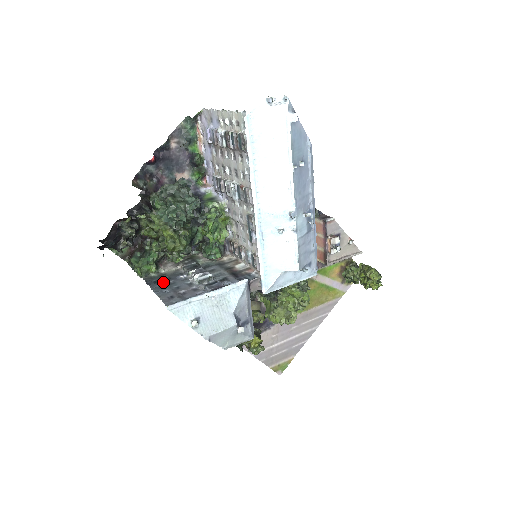
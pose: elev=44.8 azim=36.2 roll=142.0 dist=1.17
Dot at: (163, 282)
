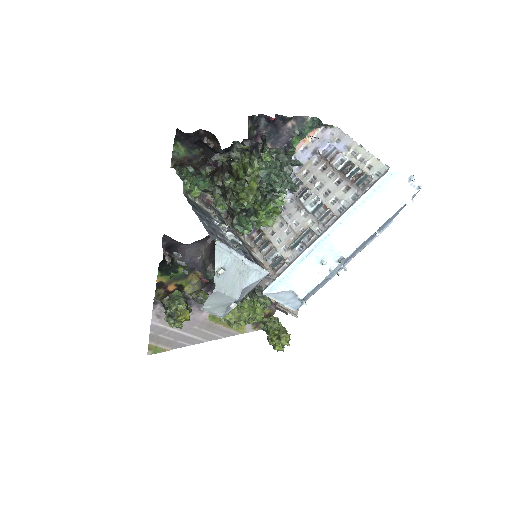
Dot at: (201, 212)
